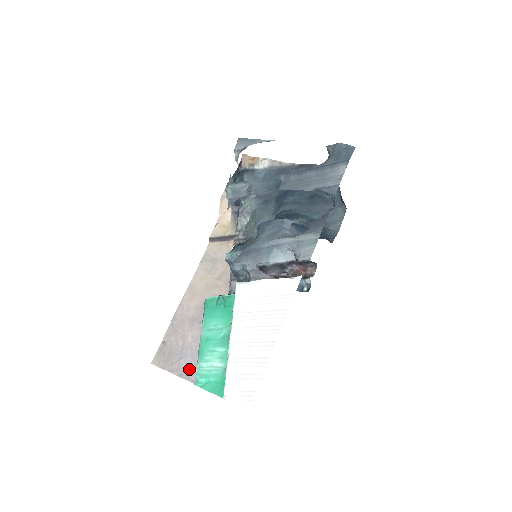
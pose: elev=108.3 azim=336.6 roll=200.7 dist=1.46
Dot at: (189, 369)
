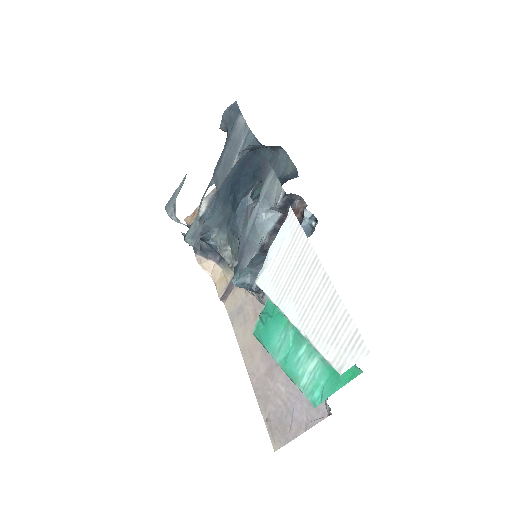
Dot at: (307, 413)
